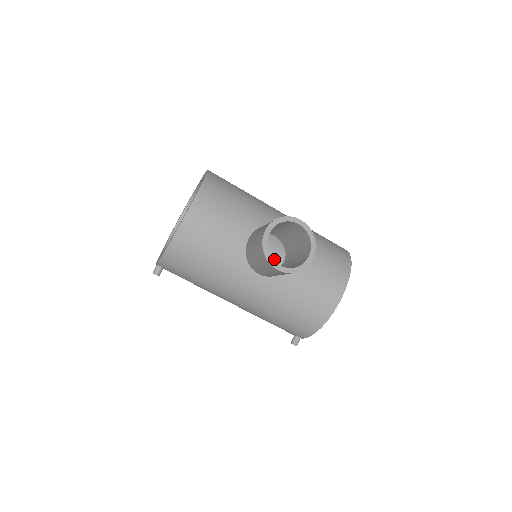
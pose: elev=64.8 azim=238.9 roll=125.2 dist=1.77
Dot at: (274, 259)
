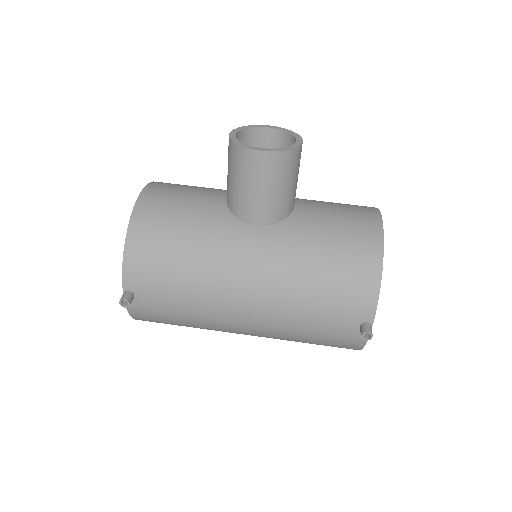
Dot at: occluded
